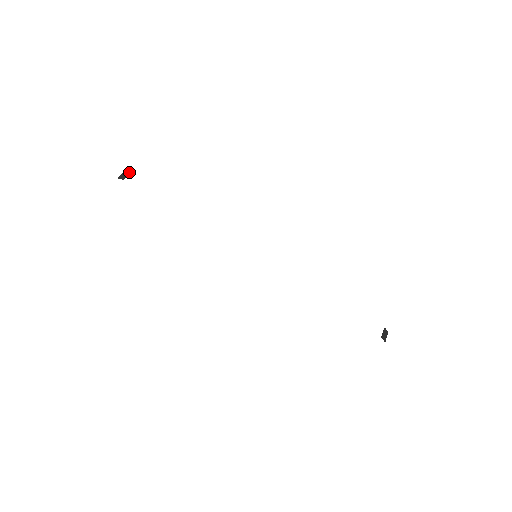
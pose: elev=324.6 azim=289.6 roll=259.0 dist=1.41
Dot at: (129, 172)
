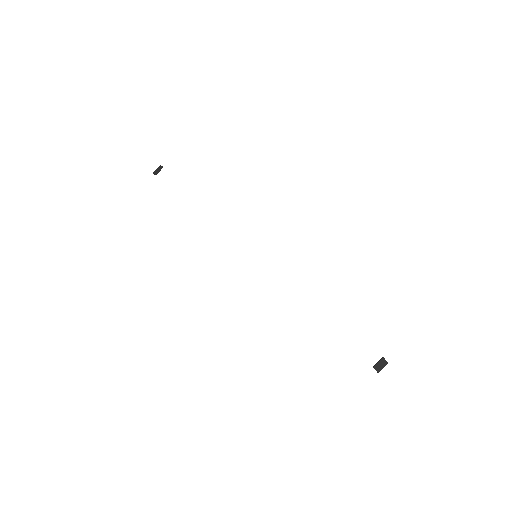
Dot at: (162, 167)
